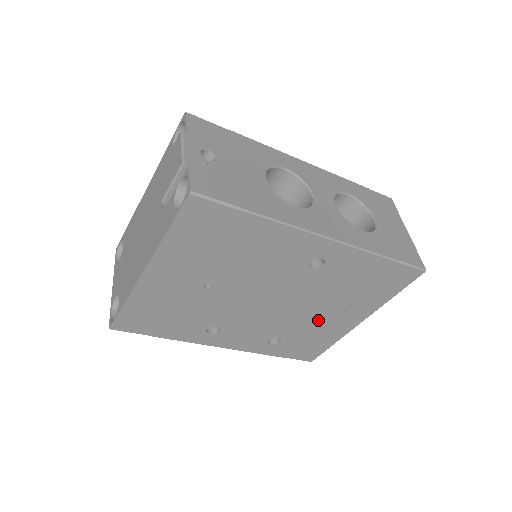
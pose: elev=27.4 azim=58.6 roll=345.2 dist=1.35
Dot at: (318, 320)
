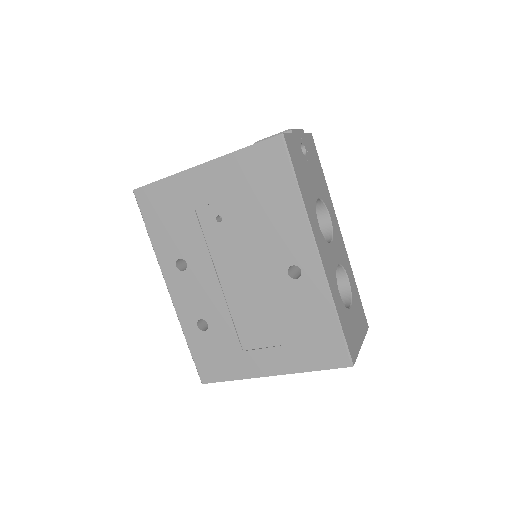
Dot at: (247, 337)
